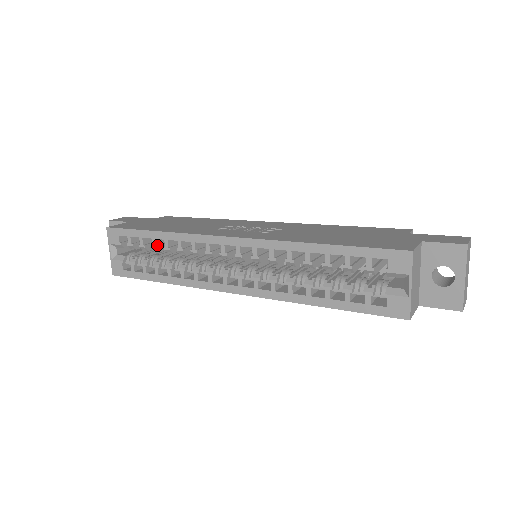
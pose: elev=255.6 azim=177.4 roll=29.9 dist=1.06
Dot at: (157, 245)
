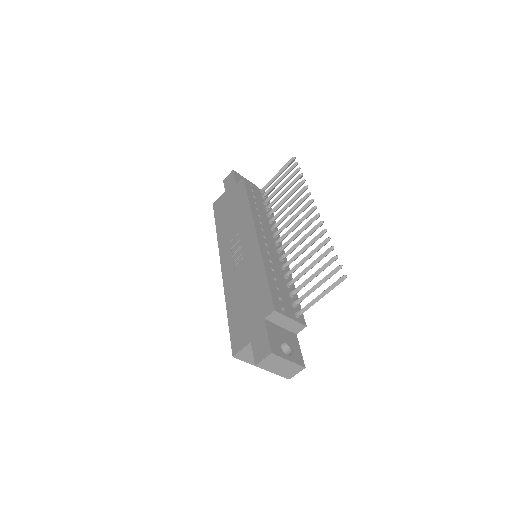
Dot at: occluded
